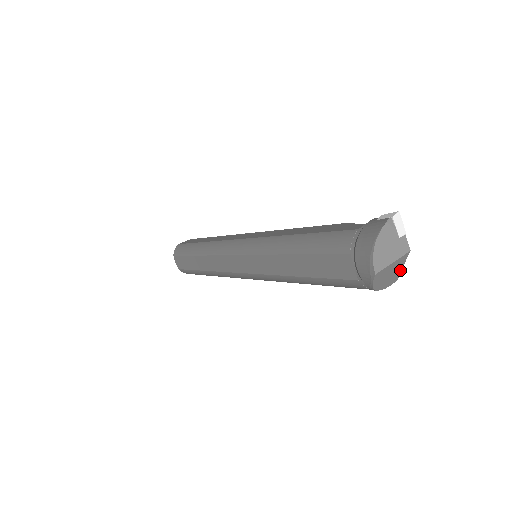
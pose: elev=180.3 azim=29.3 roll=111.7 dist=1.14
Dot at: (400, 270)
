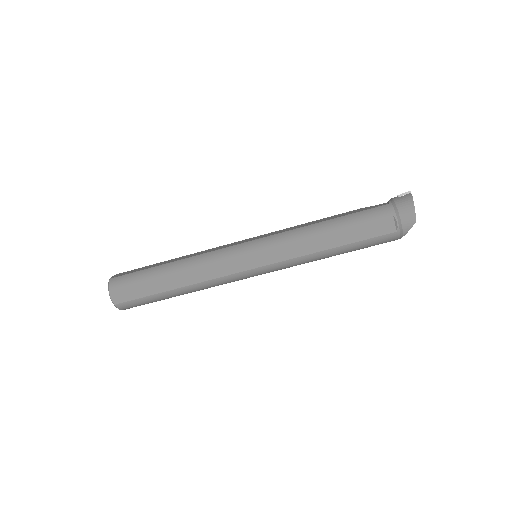
Dot at: occluded
